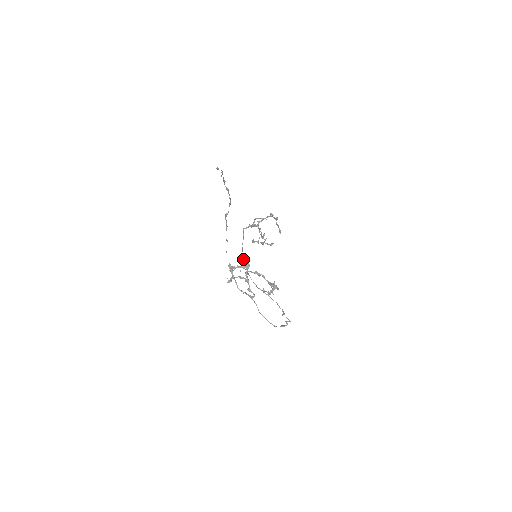
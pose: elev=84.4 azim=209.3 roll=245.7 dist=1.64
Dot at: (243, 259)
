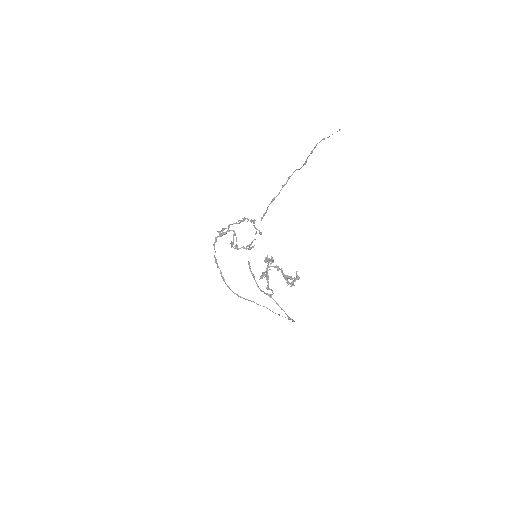
Dot at: (220, 270)
